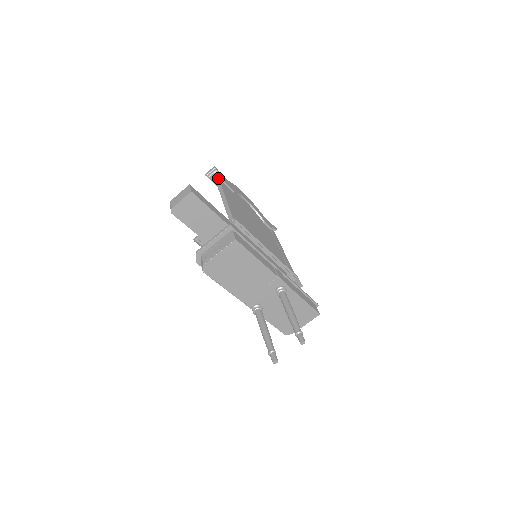
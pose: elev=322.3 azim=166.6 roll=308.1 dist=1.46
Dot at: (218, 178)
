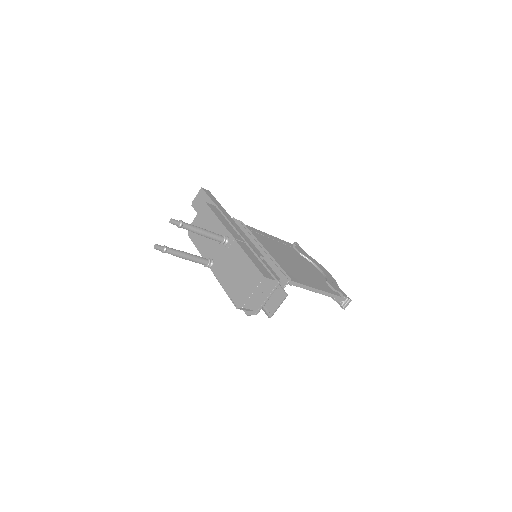
Dot at: (289, 243)
